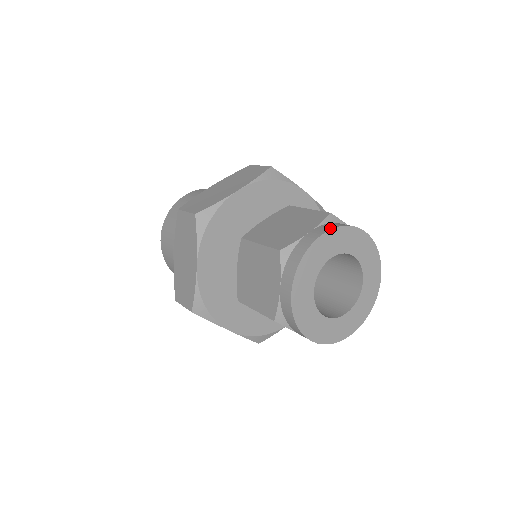
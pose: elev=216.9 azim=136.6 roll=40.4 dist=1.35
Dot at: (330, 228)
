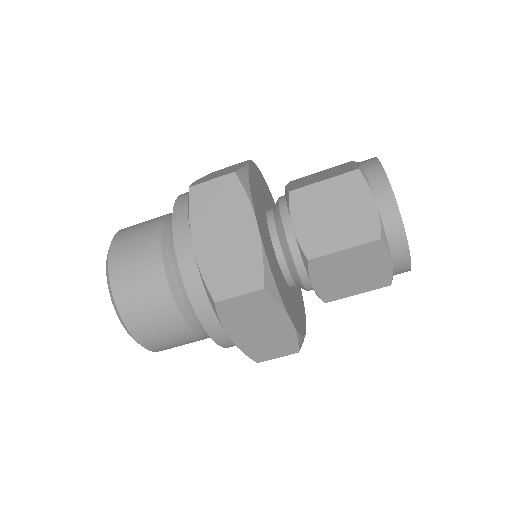
Dot at: (387, 183)
